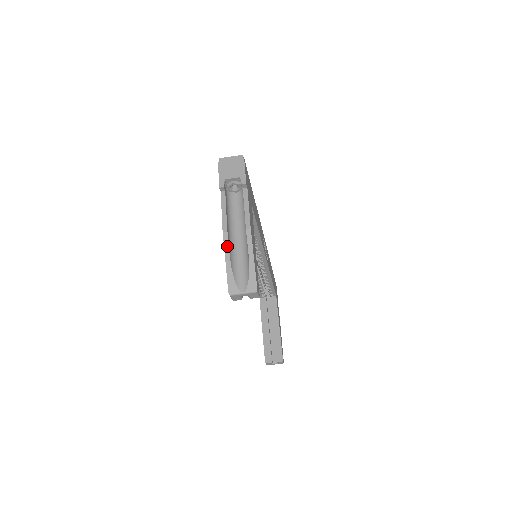
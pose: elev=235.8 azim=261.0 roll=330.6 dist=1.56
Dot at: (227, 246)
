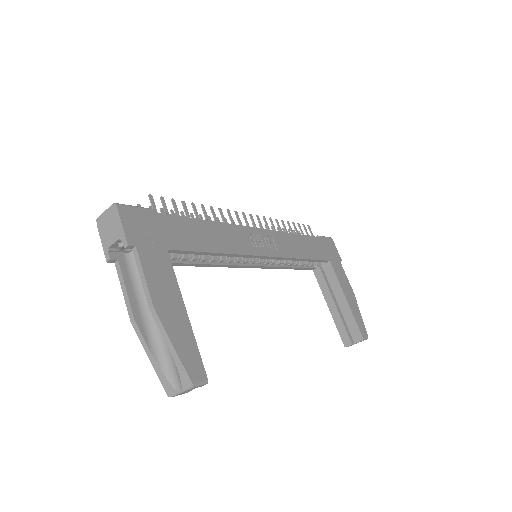
Dot at: (141, 338)
